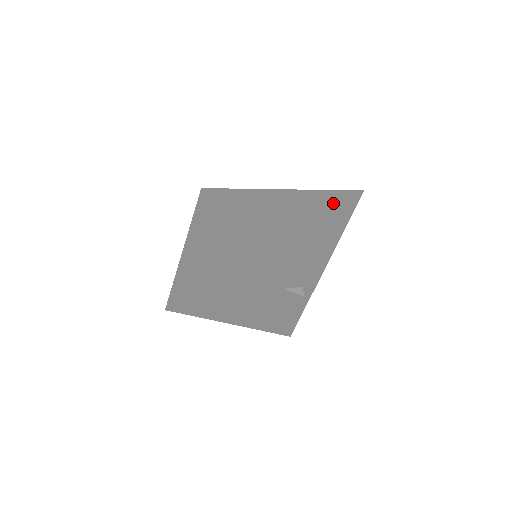
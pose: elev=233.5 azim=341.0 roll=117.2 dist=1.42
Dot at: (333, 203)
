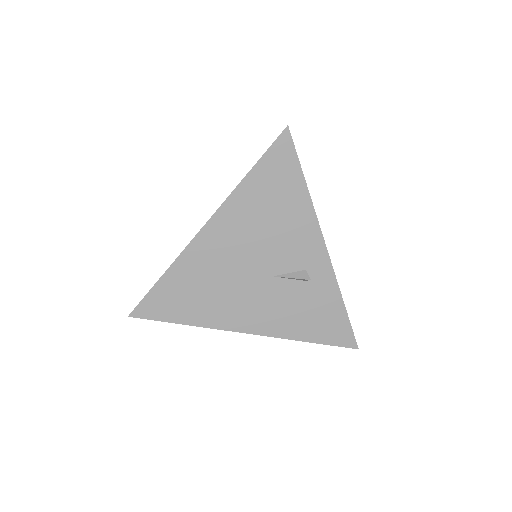
Dot at: occluded
